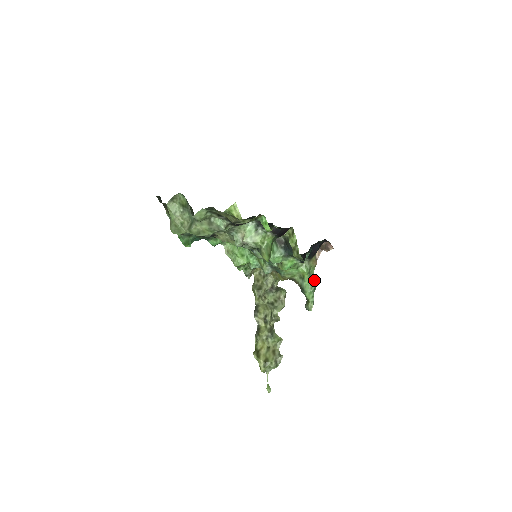
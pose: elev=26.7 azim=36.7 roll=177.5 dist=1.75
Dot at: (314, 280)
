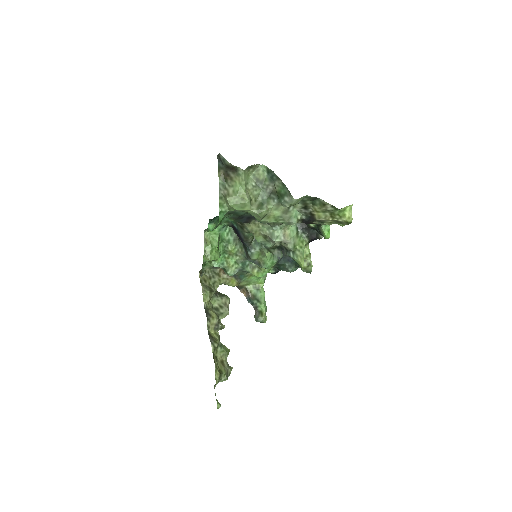
Dot at: occluded
